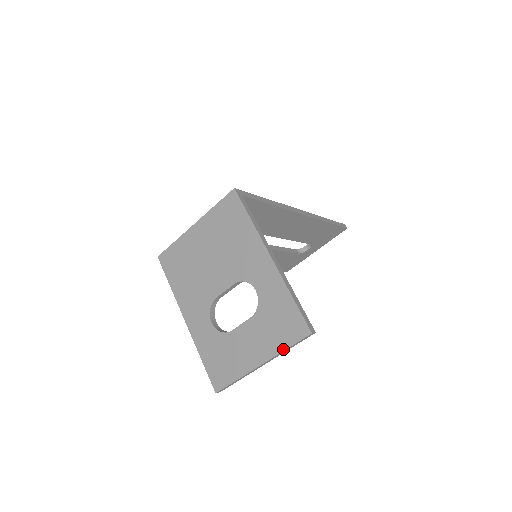
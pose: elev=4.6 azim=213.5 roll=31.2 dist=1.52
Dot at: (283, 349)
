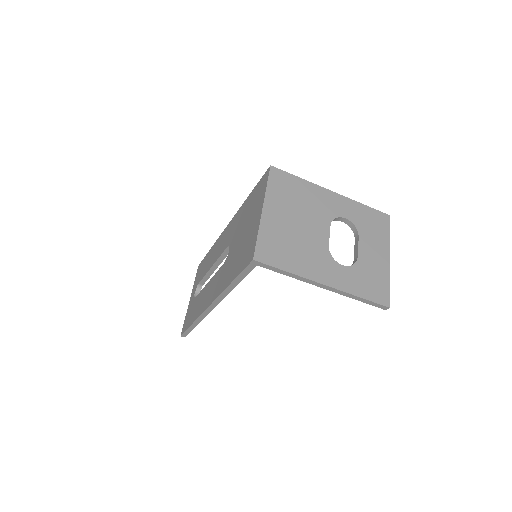
Dot at: (389, 237)
